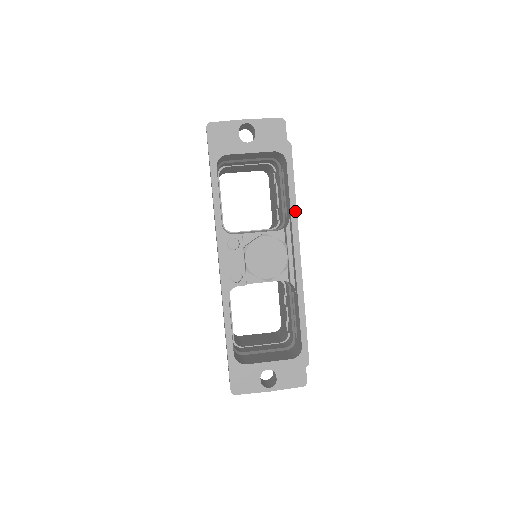
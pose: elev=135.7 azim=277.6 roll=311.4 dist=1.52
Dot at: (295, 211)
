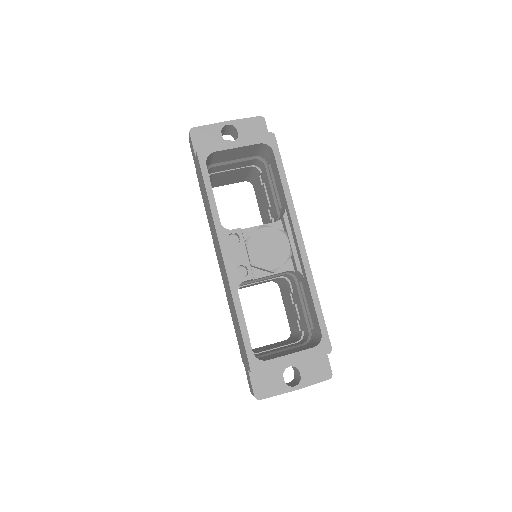
Dot at: (290, 197)
